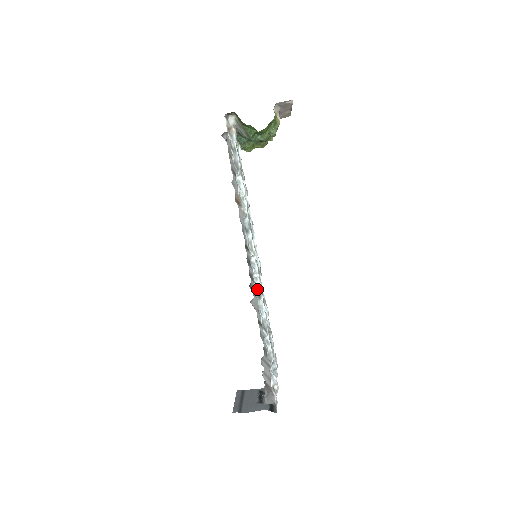
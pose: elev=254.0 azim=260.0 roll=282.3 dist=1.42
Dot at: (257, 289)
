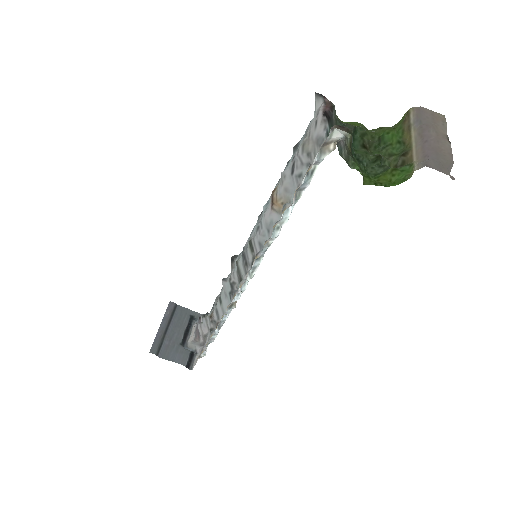
Dot at: (232, 302)
